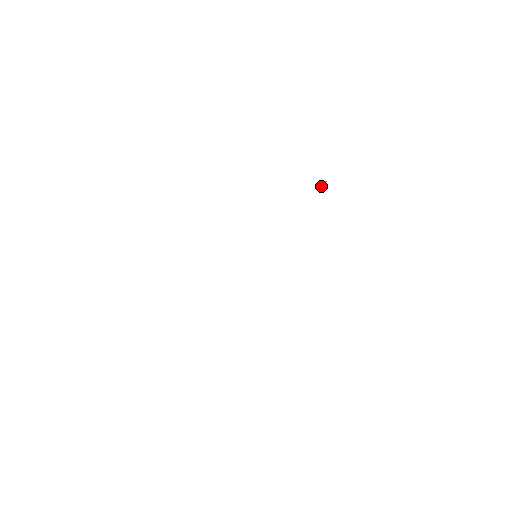
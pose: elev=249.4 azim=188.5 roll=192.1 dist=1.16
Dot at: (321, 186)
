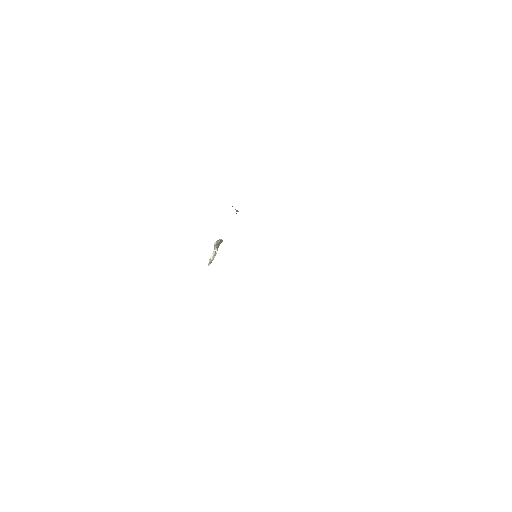
Dot at: (219, 239)
